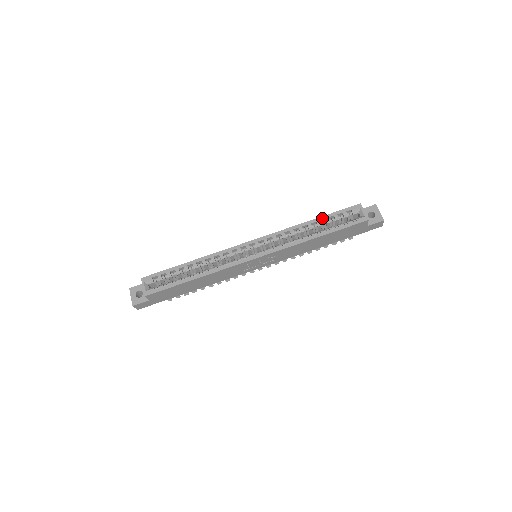
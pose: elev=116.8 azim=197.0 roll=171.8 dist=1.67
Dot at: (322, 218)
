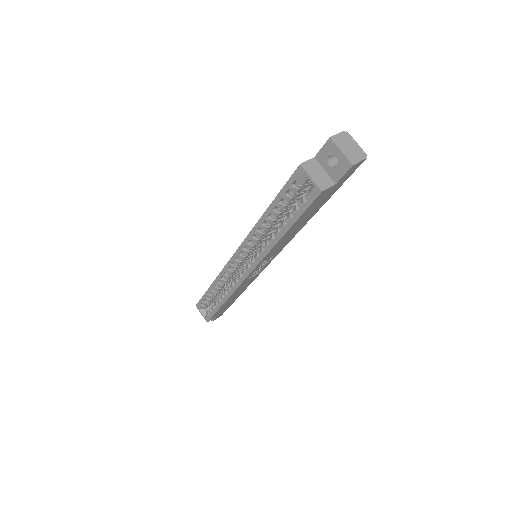
Dot at: (272, 206)
